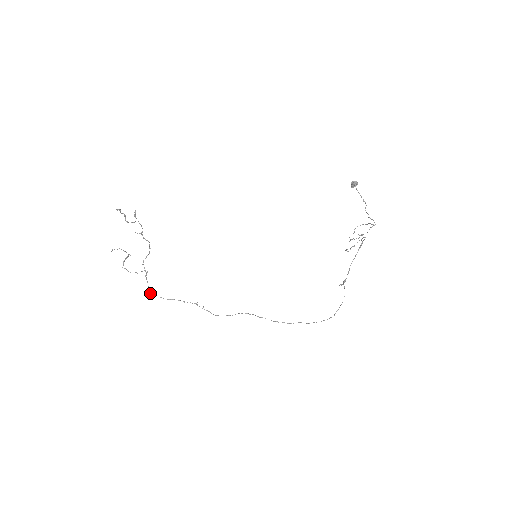
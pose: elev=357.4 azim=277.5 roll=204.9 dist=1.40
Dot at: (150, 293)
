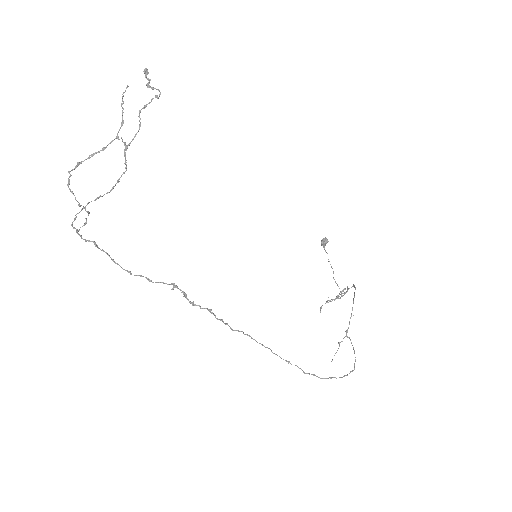
Dot at: occluded
